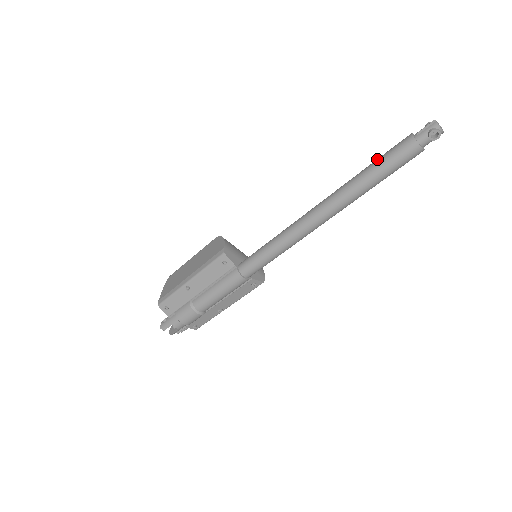
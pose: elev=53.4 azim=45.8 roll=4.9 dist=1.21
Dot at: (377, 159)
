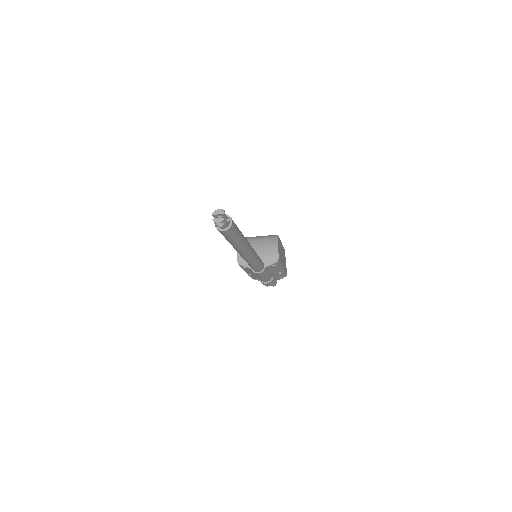
Dot at: occluded
